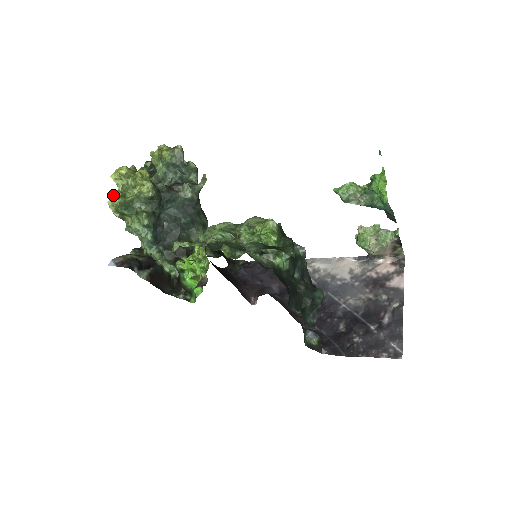
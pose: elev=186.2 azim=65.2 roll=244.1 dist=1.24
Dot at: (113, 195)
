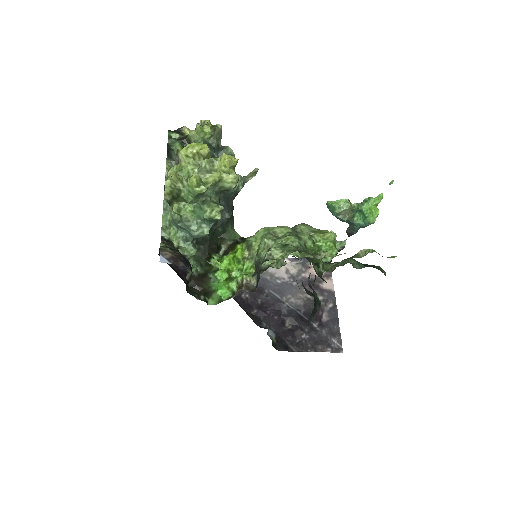
Dot at: (199, 179)
